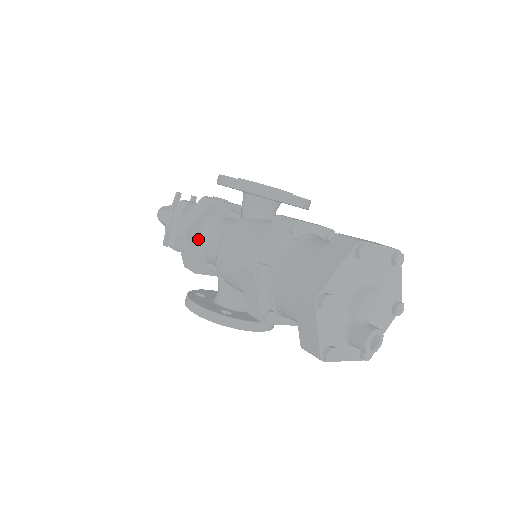
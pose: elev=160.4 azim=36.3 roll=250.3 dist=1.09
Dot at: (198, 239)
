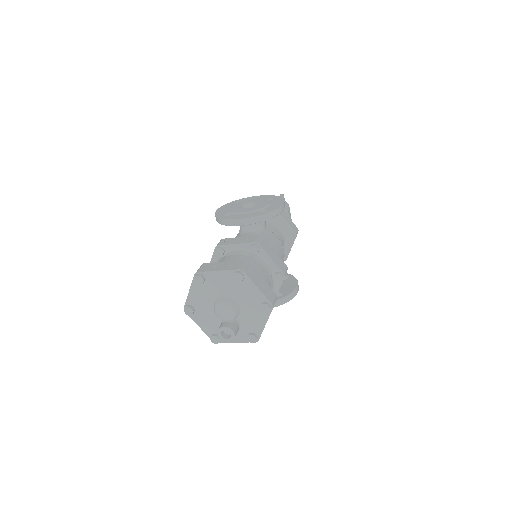
Dot at: occluded
